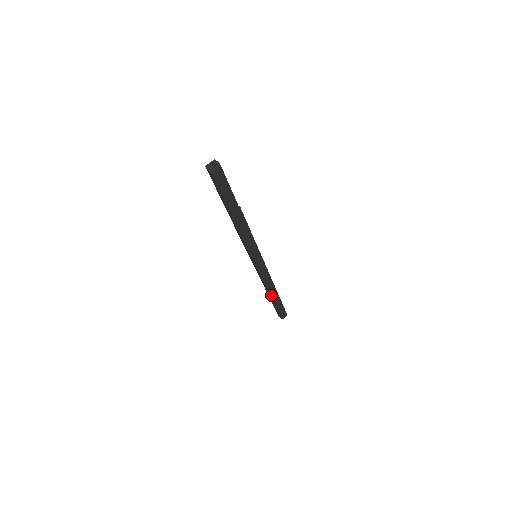
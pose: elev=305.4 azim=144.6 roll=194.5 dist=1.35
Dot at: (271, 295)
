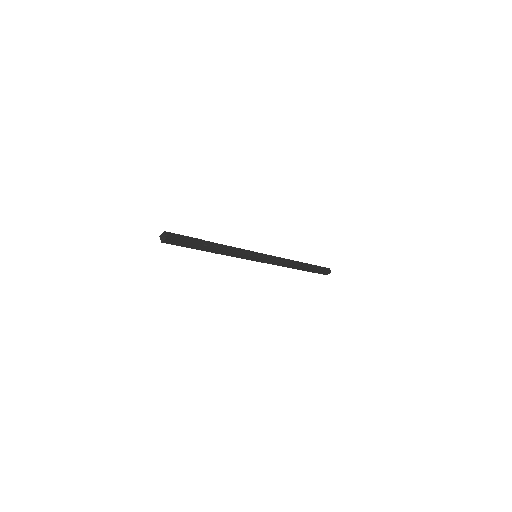
Dot at: (296, 268)
